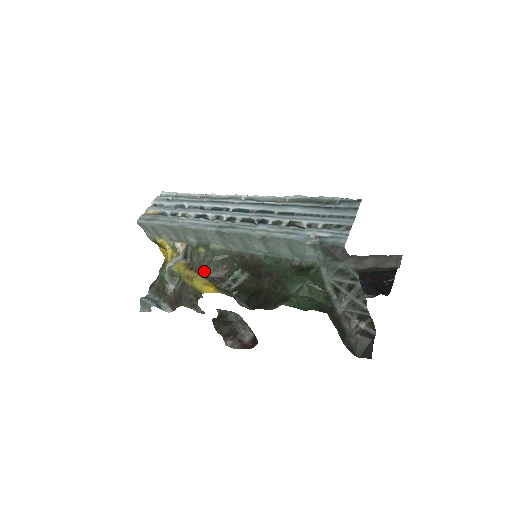
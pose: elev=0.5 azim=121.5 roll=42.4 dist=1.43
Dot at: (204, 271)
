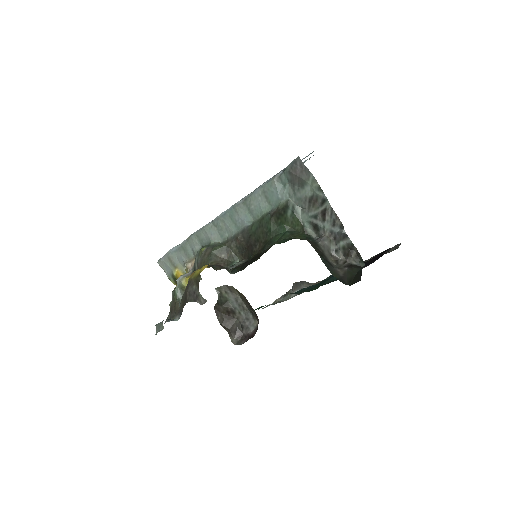
Dot at: (205, 263)
